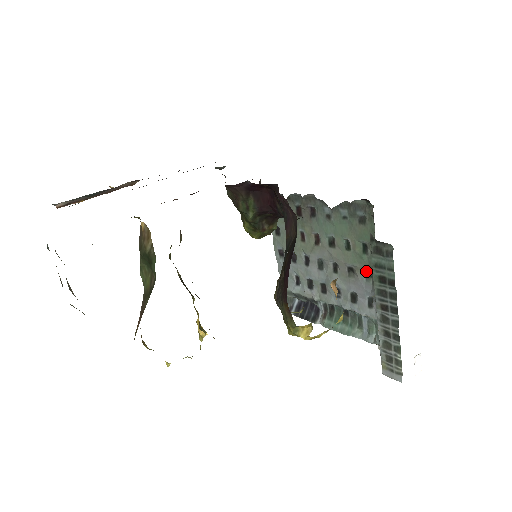
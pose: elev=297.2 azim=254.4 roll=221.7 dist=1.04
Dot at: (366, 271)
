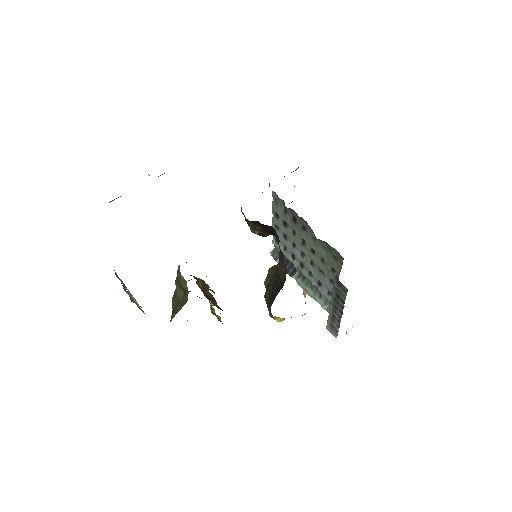
Dot at: (331, 279)
